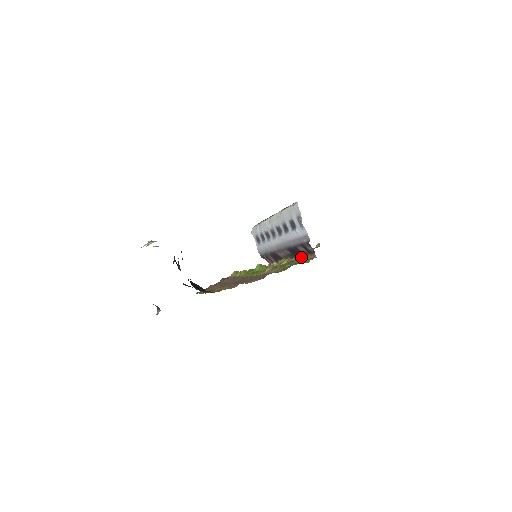
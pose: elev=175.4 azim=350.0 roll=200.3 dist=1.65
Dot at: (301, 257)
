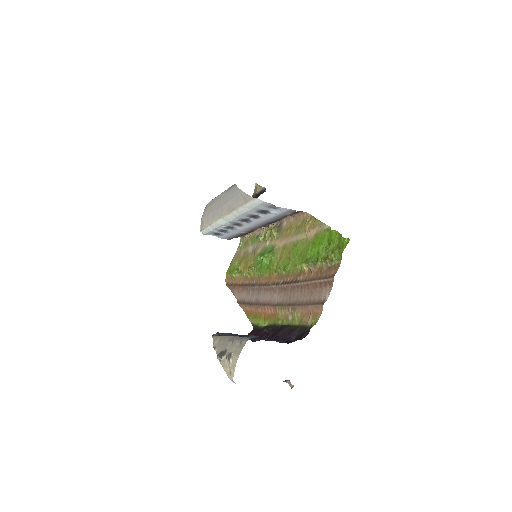
Dot at: (283, 219)
